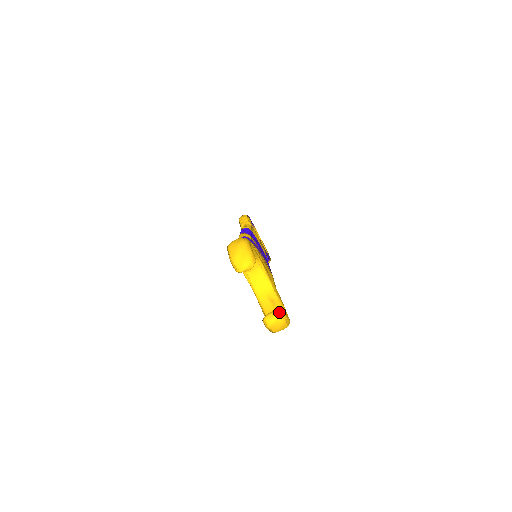
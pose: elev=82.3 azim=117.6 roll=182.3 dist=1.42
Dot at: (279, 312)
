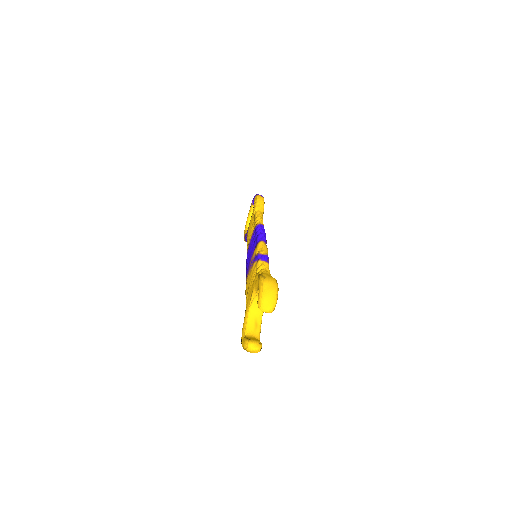
Dot at: (261, 347)
